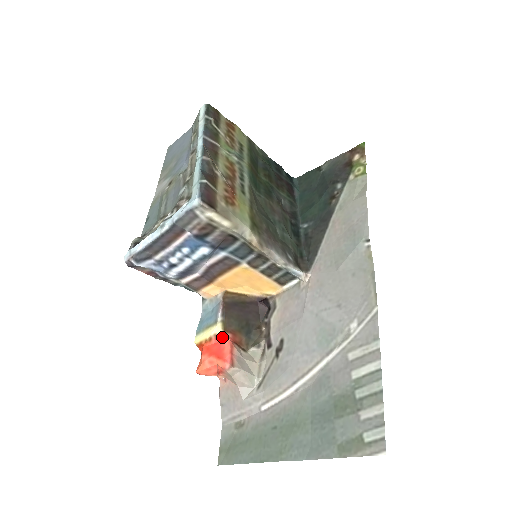
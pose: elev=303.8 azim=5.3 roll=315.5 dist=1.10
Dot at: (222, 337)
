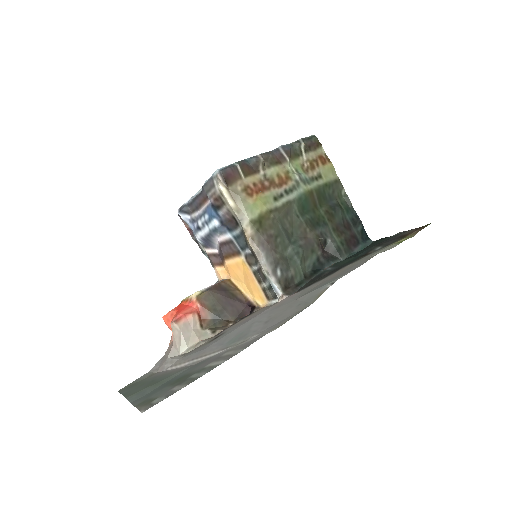
Dot at: (193, 303)
